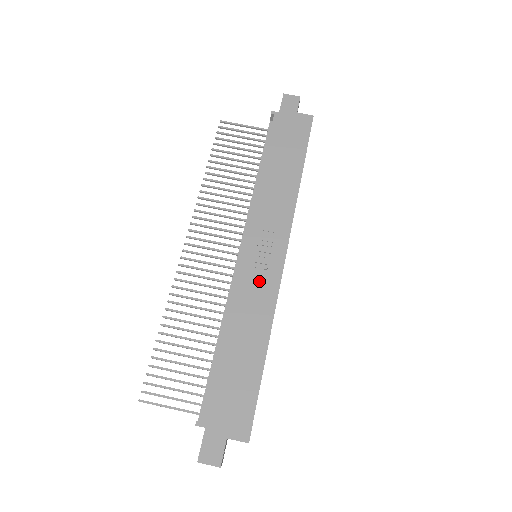
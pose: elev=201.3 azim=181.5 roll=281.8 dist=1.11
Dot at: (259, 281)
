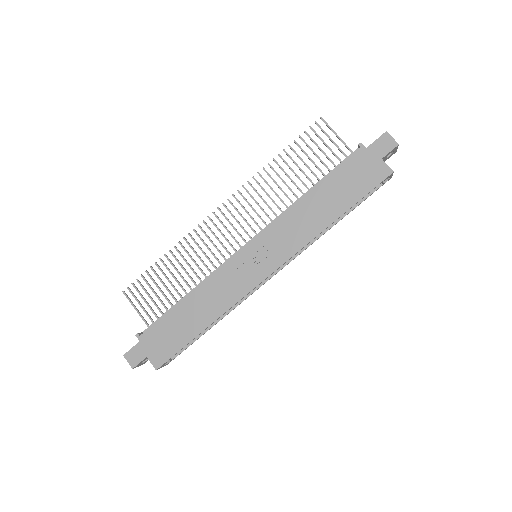
Dot at: (237, 279)
